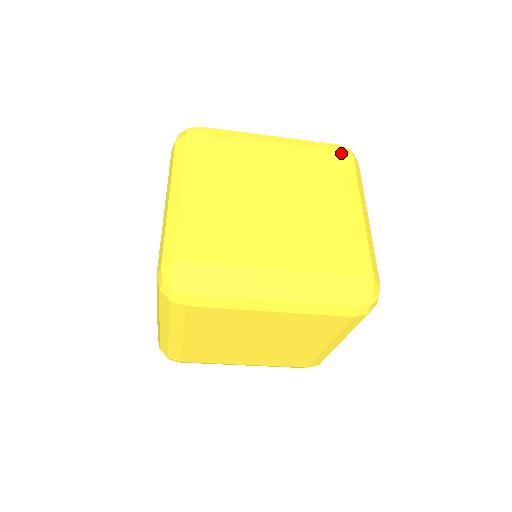
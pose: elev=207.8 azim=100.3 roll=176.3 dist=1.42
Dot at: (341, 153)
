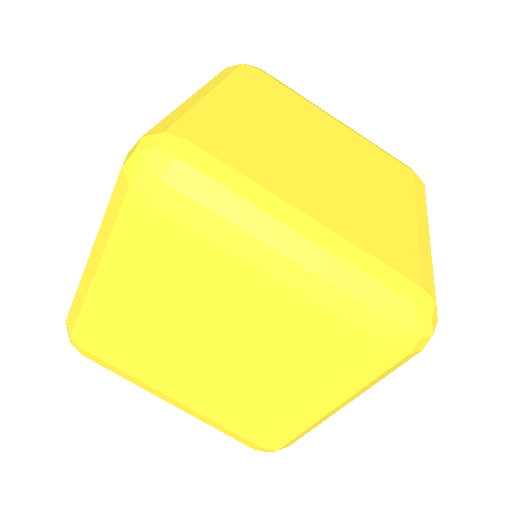
Dot at: (412, 172)
